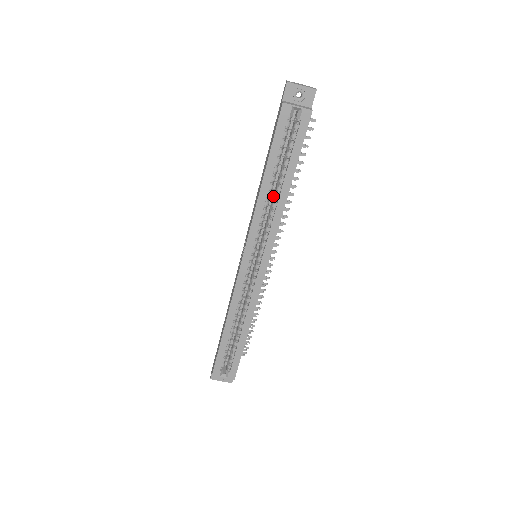
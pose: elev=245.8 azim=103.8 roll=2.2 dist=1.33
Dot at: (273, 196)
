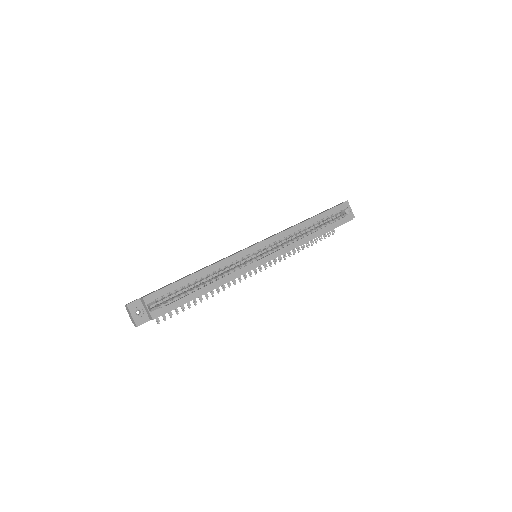
Dot at: (299, 235)
